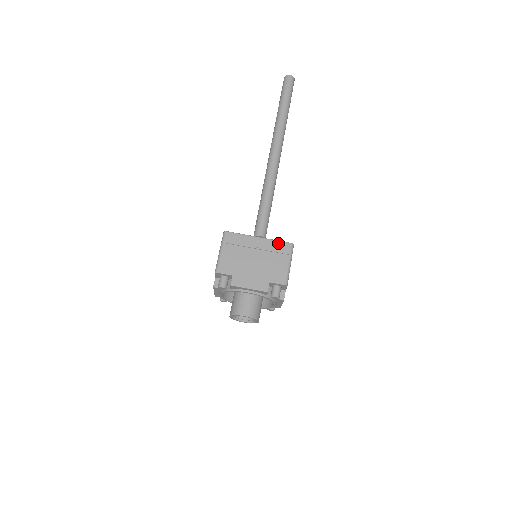
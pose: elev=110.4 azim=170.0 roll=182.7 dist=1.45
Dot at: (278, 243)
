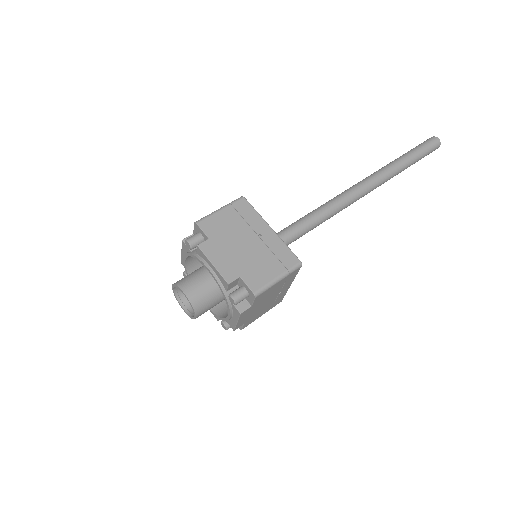
Dot at: (286, 249)
